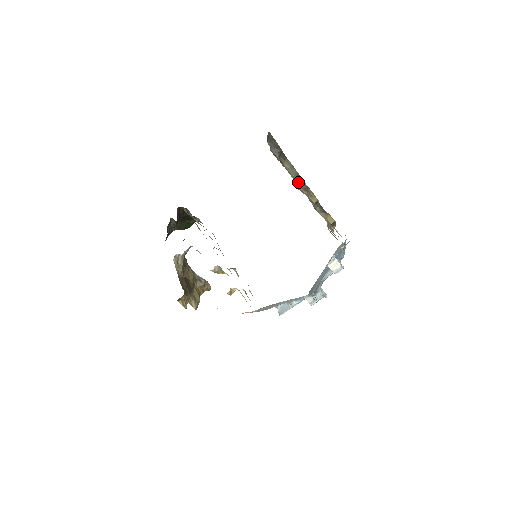
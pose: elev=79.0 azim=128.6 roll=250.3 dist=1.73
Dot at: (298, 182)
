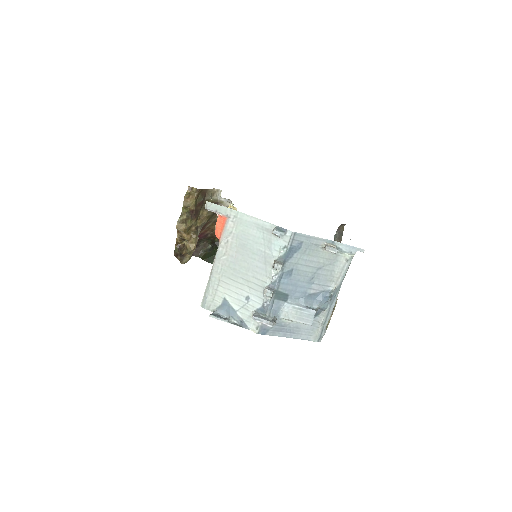
Dot at: occluded
